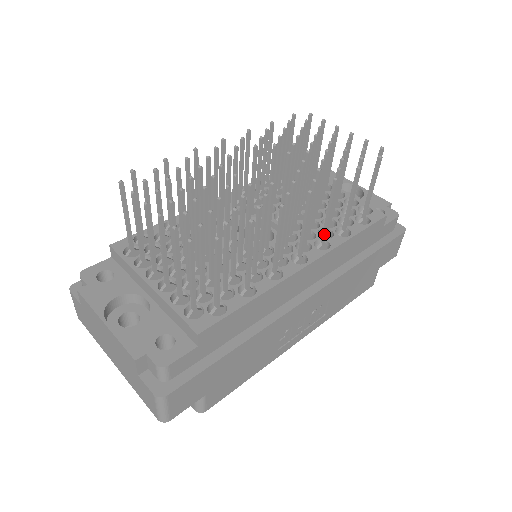
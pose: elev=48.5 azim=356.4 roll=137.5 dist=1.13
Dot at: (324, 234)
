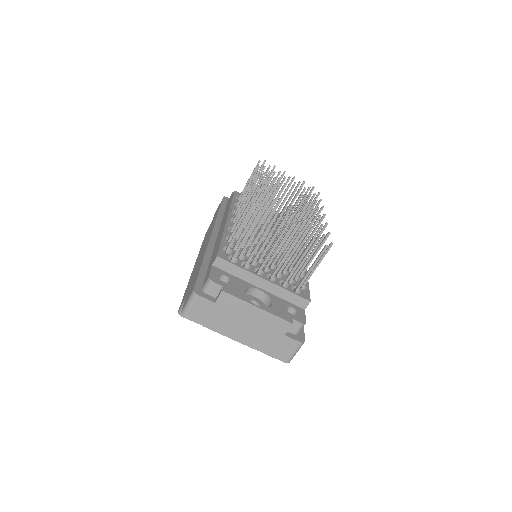
Dot at: (303, 238)
